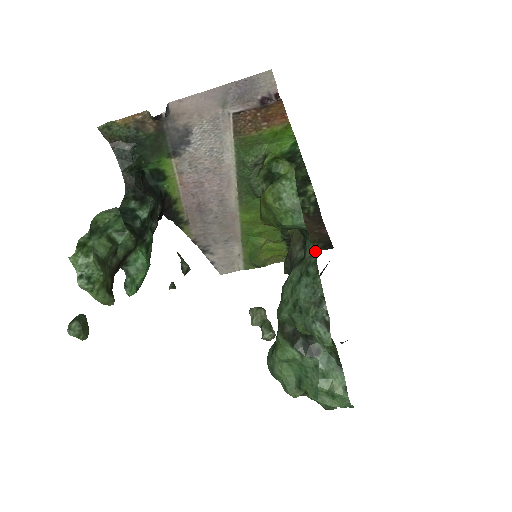
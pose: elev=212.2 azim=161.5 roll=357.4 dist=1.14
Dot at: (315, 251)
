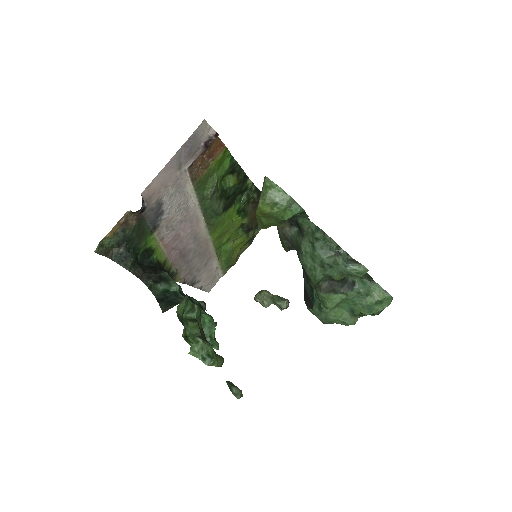
Dot at: occluded
